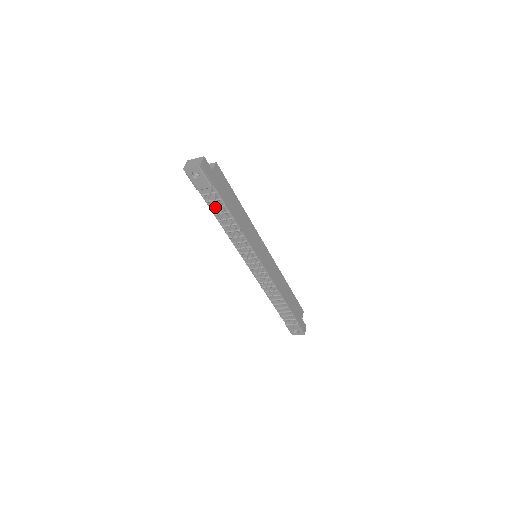
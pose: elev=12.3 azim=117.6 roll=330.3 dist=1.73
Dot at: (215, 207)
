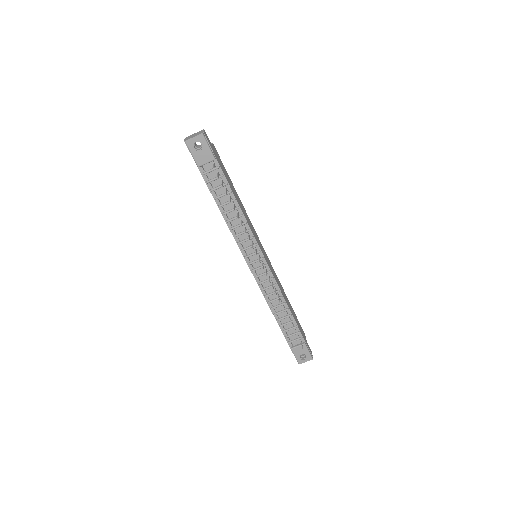
Dot at: (216, 187)
